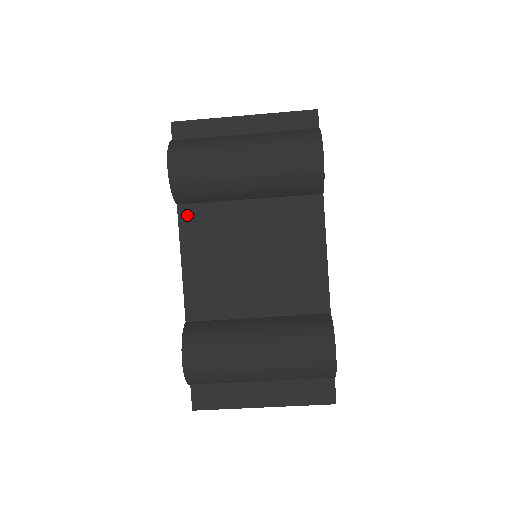
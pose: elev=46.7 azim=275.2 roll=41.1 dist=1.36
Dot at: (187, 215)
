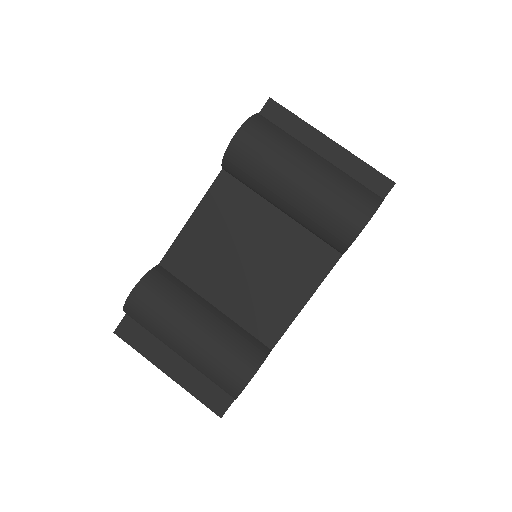
Dot at: (224, 183)
